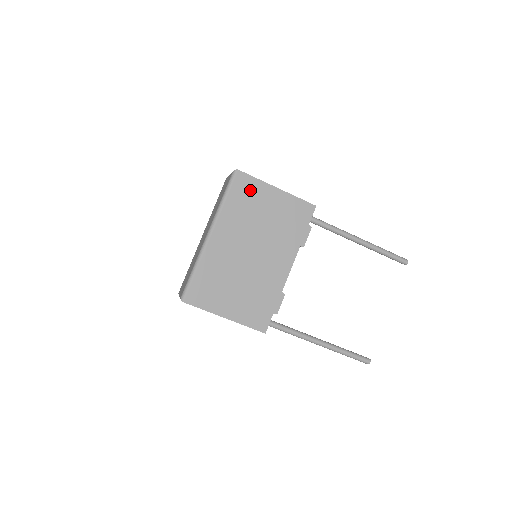
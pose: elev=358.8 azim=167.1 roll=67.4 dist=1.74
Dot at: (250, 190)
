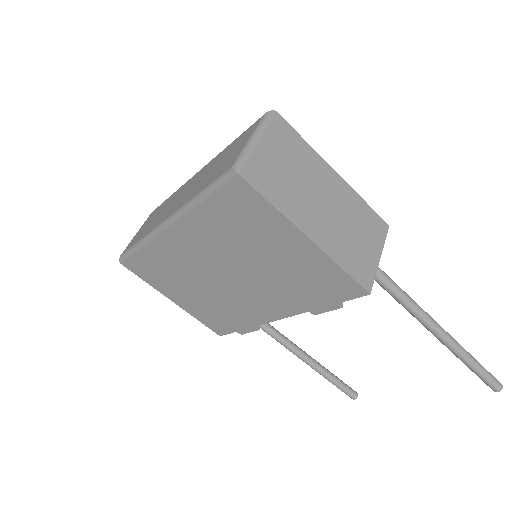
Dot at: (252, 214)
